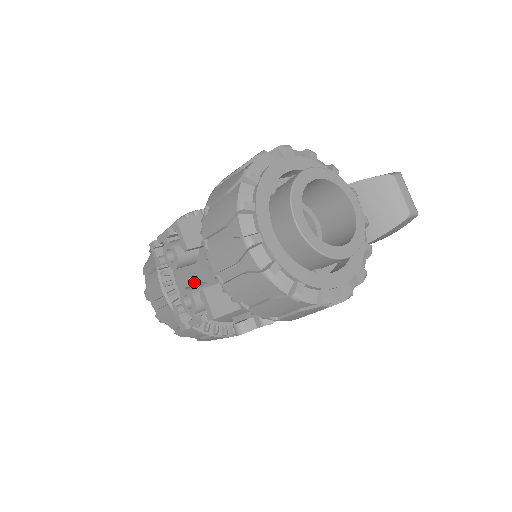
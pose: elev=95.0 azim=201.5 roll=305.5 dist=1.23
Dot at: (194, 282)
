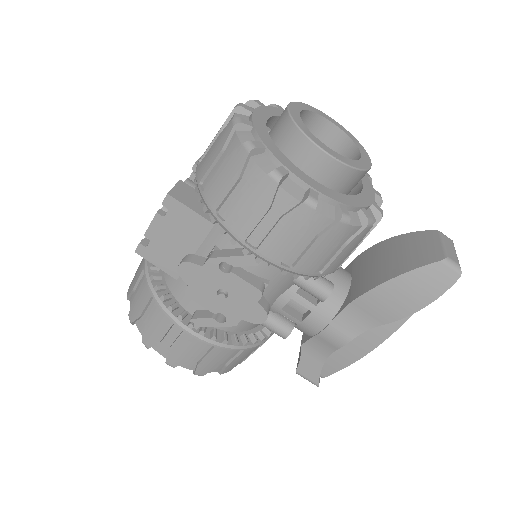
Dot at: occluded
